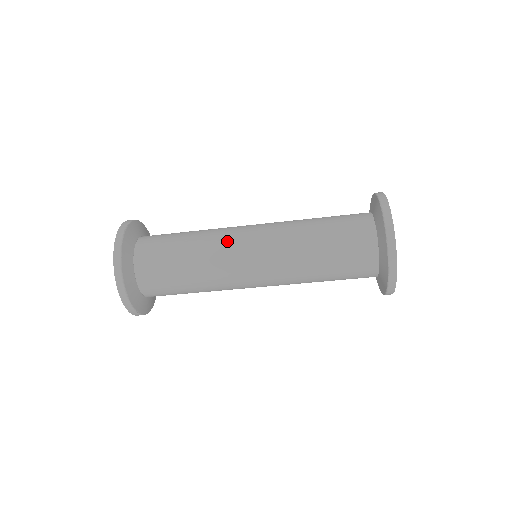
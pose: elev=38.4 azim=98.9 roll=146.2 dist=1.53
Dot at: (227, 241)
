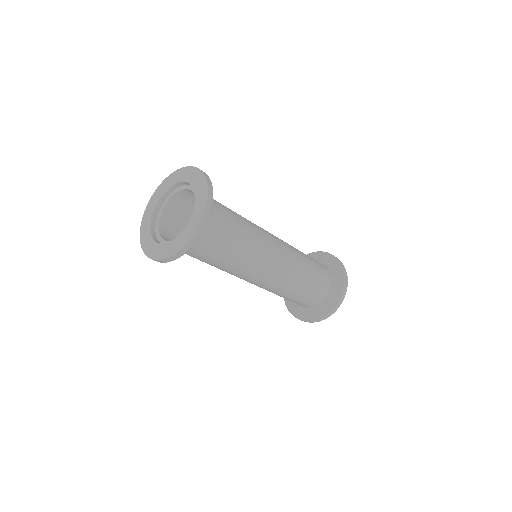
Dot at: (265, 244)
